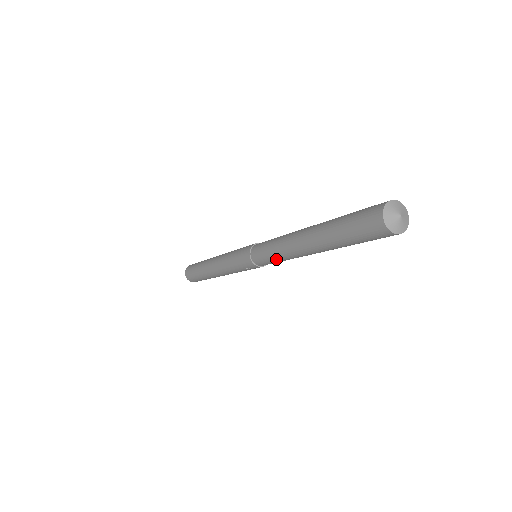
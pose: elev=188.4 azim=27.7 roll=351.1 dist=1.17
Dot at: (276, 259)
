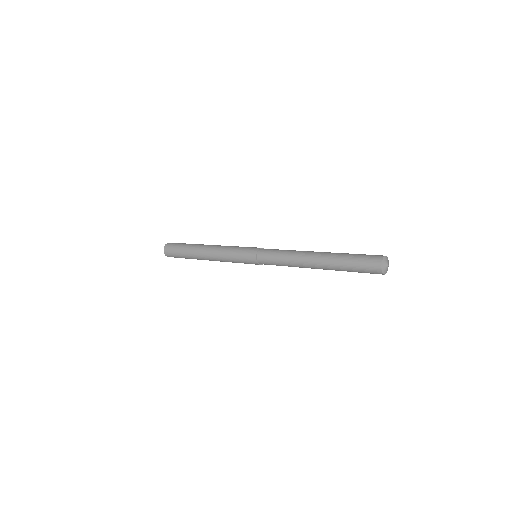
Dot at: occluded
